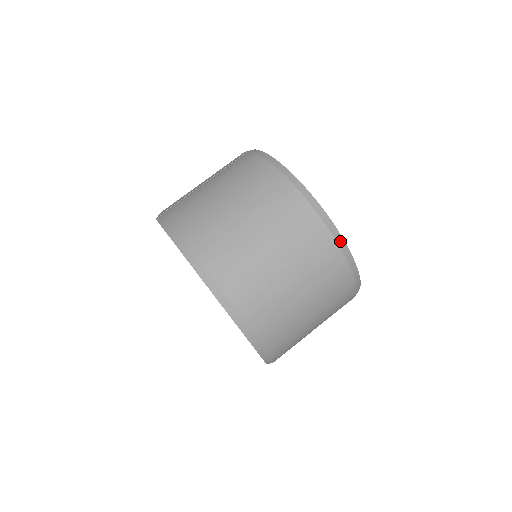
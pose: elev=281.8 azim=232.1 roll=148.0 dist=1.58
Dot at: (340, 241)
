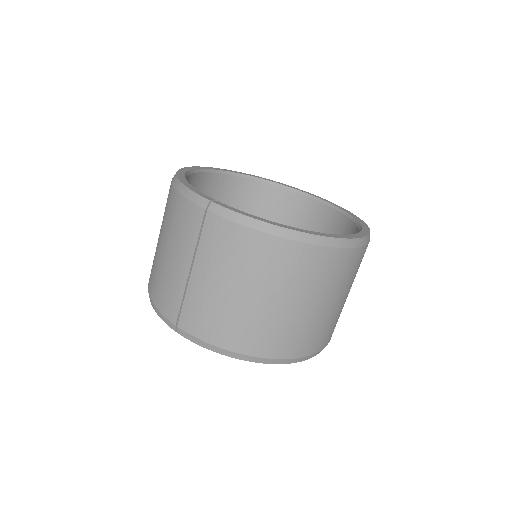
Dot at: (361, 242)
